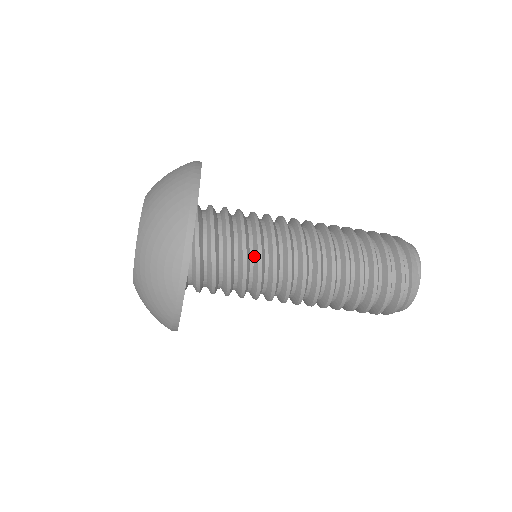
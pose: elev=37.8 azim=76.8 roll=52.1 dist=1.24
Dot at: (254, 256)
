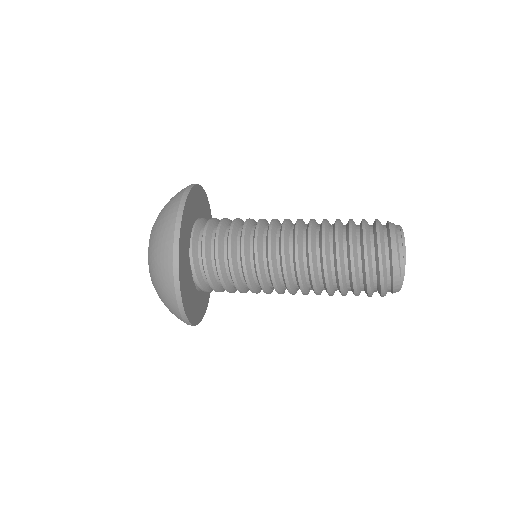
Dot at: (244, 280)
